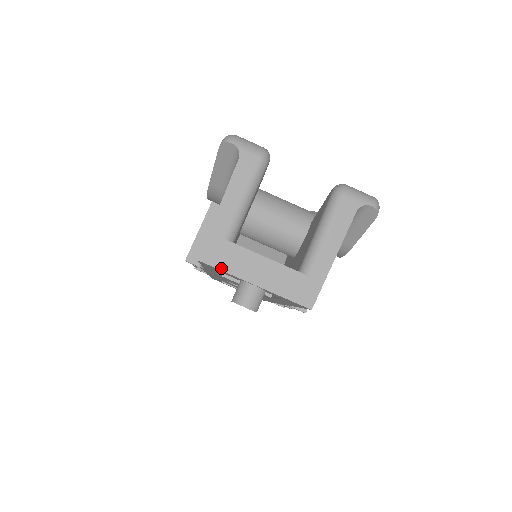
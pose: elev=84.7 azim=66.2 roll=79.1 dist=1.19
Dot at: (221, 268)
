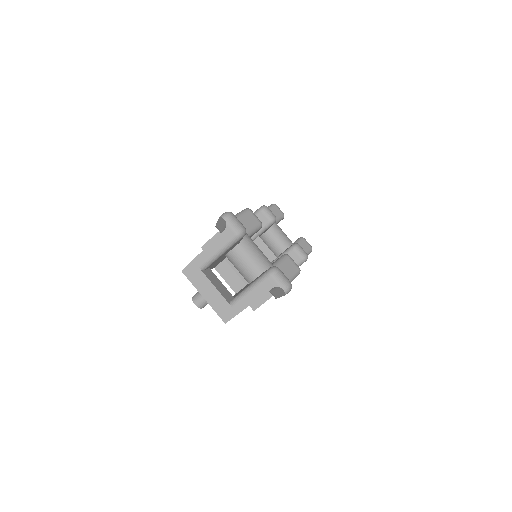
Dot at: (191, 281)
